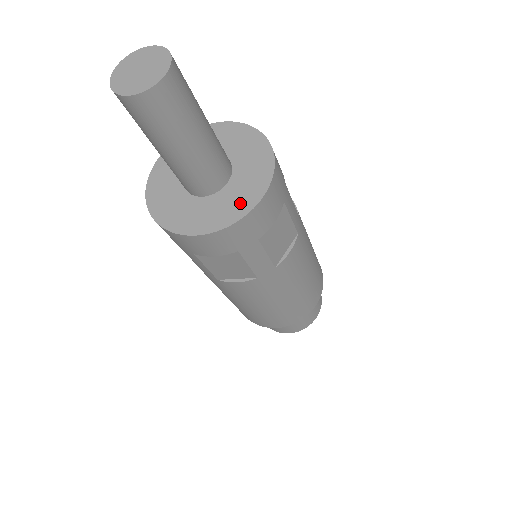
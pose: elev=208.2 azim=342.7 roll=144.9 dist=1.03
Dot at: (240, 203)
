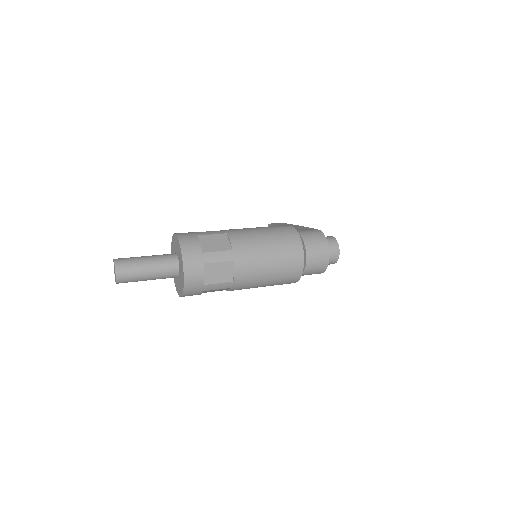
Dot at: (182, 280)
